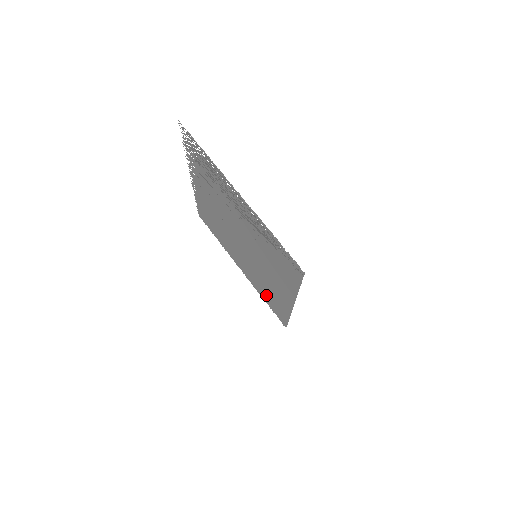
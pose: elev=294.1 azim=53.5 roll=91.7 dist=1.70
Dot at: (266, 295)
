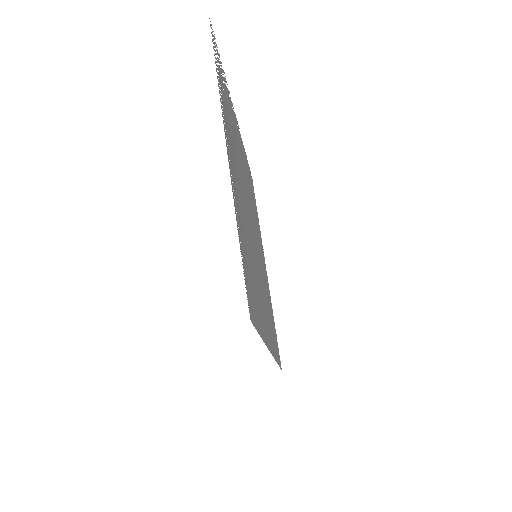
Dot at: occluded
